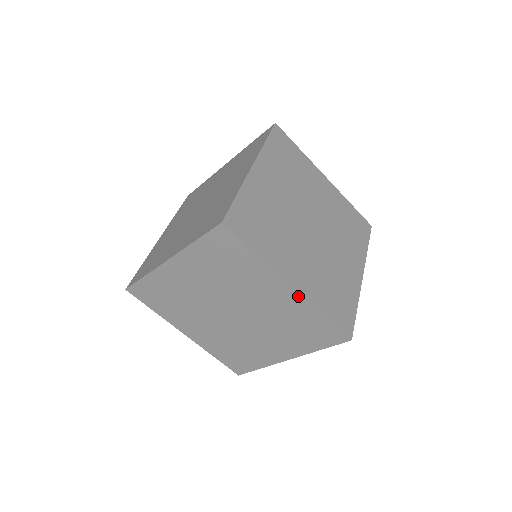
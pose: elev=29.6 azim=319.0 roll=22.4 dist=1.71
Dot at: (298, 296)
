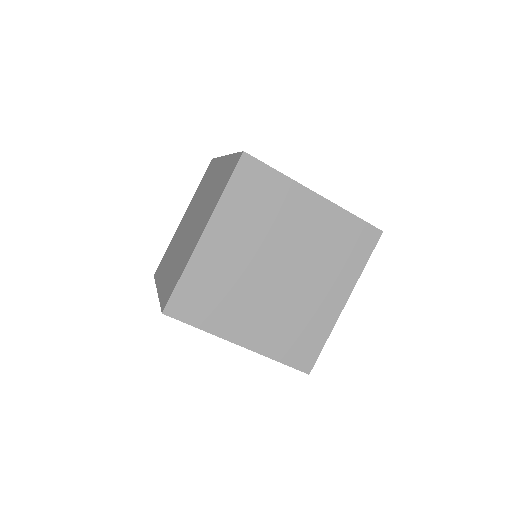
Dot at: (226, 159)
